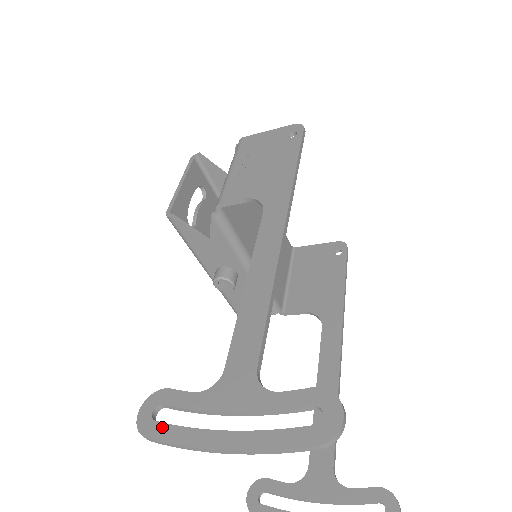
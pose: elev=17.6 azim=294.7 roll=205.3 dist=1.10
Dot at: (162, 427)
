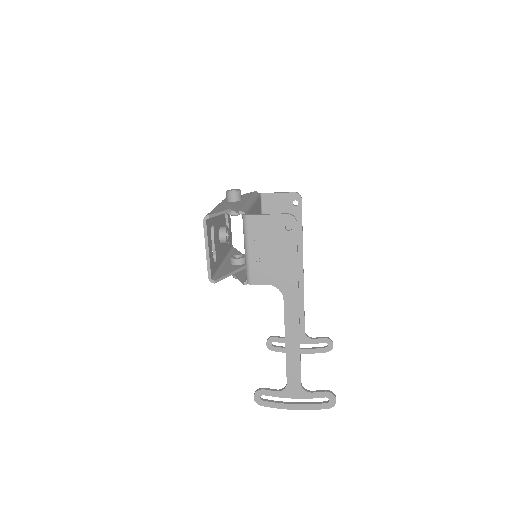
Dot at: (267, 403)
